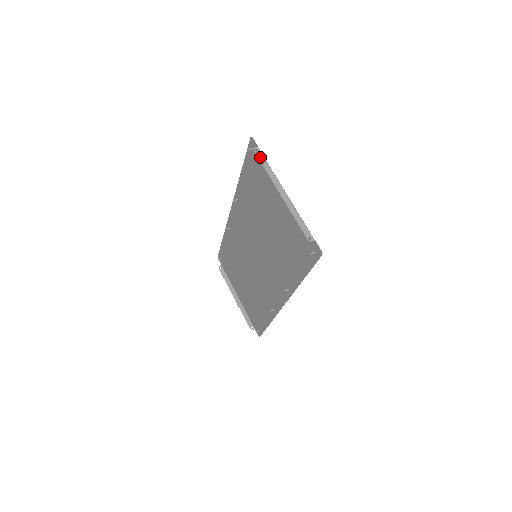
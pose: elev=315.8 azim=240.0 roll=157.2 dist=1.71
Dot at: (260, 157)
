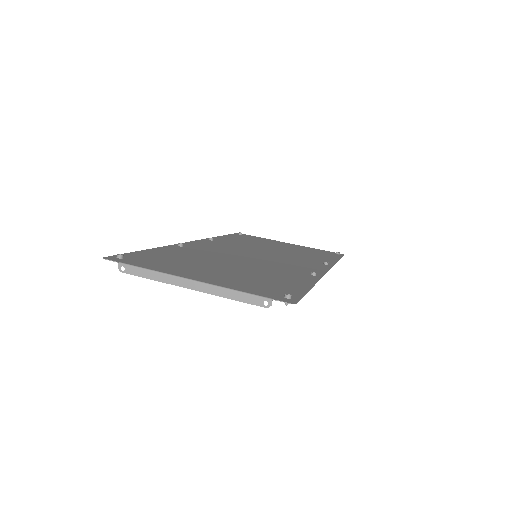
Dot at: (133, 272)
